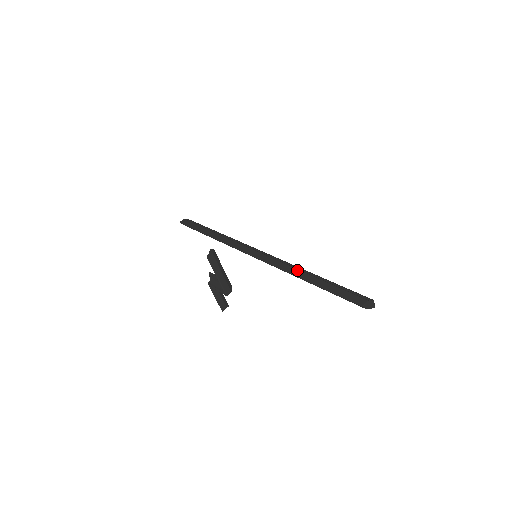
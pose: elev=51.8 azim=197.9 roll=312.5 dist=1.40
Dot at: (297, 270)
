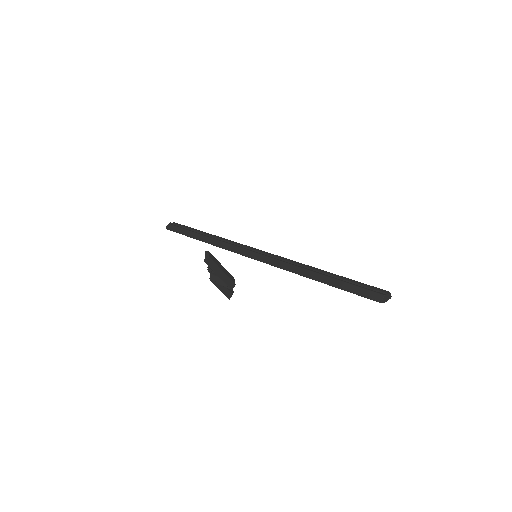
Dot at: (304, 269)
